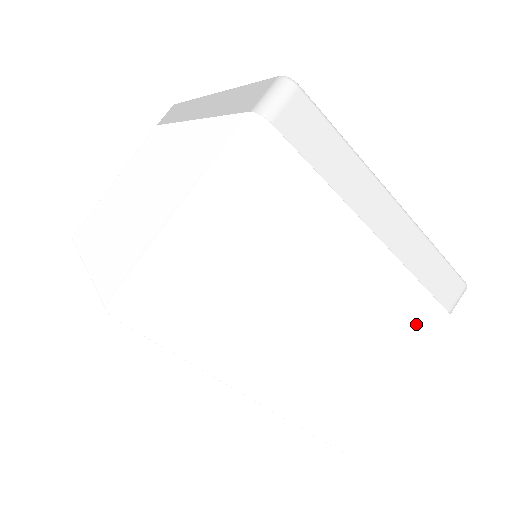
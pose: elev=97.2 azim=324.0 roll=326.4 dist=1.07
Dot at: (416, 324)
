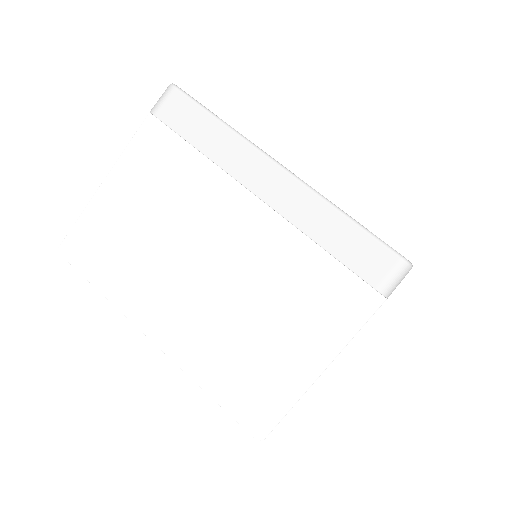
Dot at: occluded
